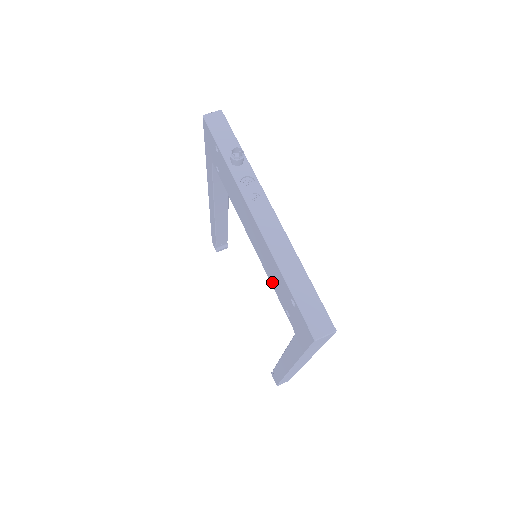
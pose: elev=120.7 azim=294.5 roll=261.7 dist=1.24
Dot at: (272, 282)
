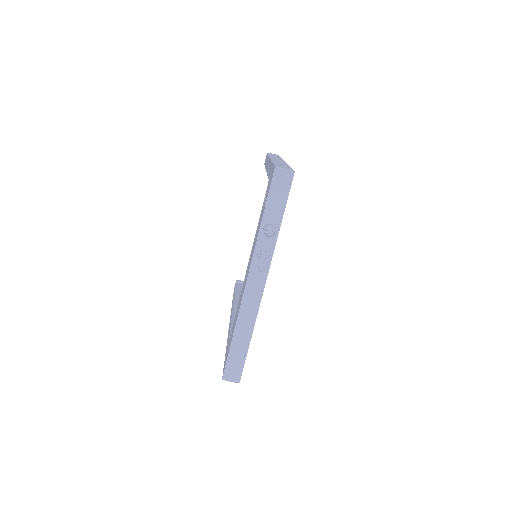
Dot at: (237, 308)
